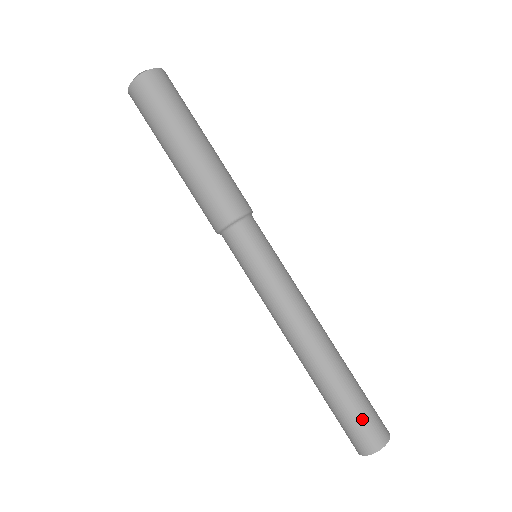
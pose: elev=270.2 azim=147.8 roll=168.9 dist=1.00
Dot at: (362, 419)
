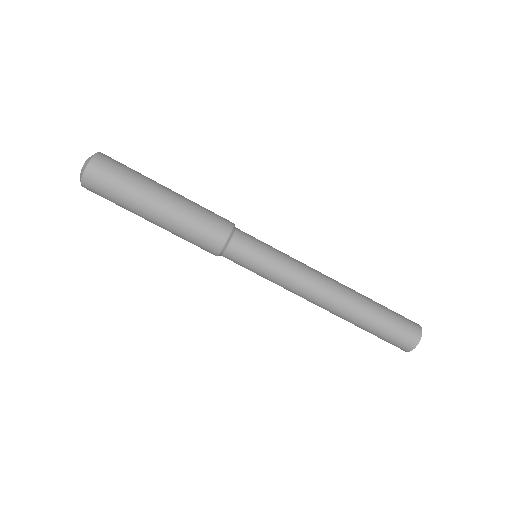
Dot at: (387, 339)
